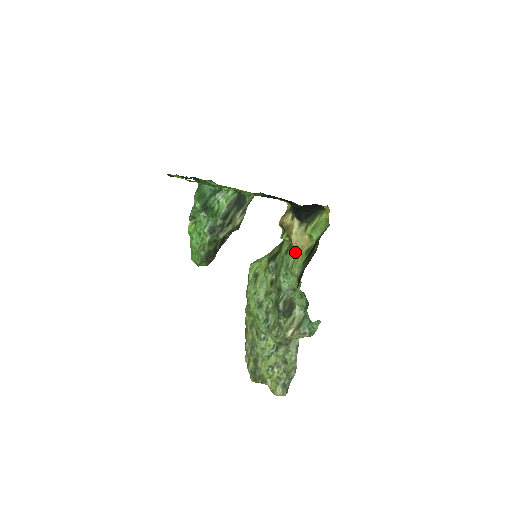
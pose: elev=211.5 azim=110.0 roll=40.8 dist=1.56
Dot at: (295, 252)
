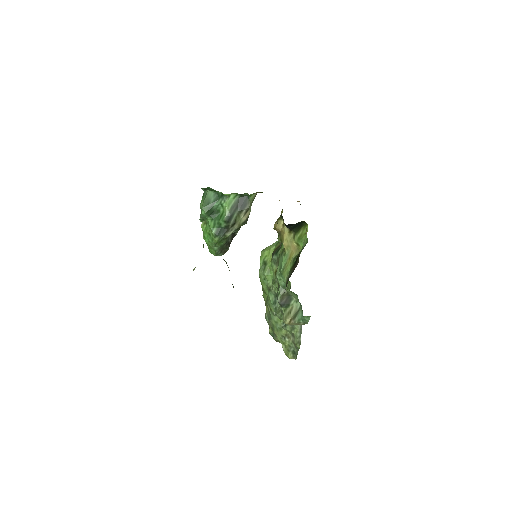
Dot at: (286, 256)
